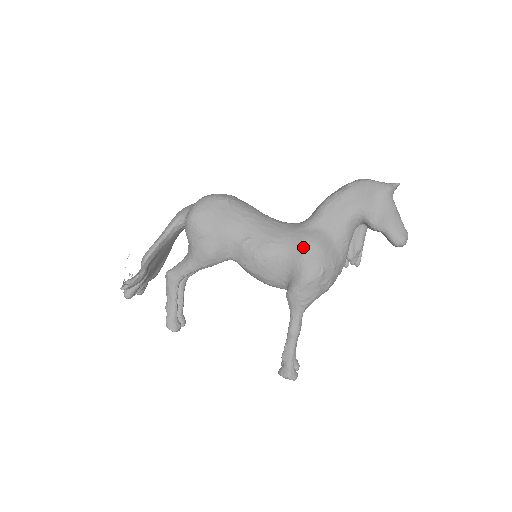
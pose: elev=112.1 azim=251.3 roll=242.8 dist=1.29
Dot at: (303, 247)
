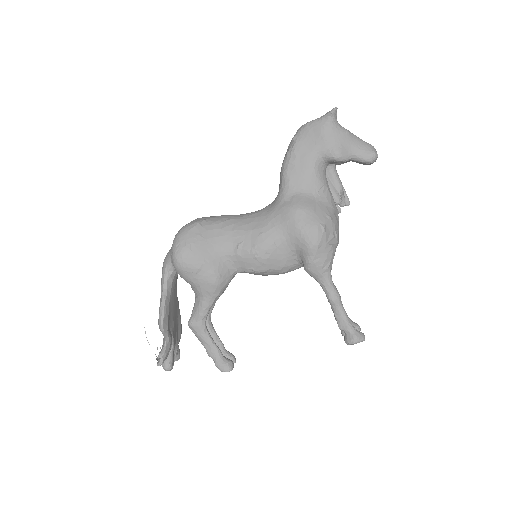
Dot at: (291, 219)
